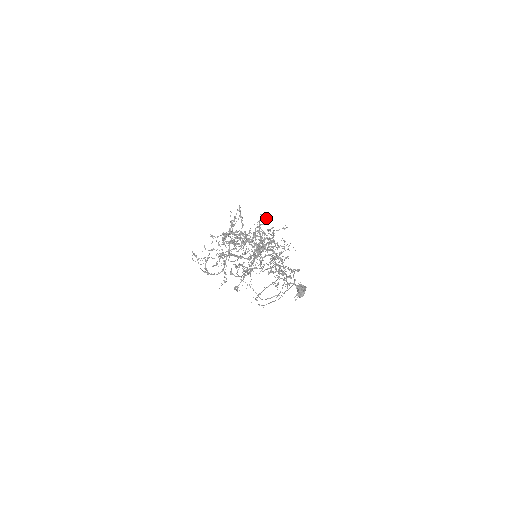
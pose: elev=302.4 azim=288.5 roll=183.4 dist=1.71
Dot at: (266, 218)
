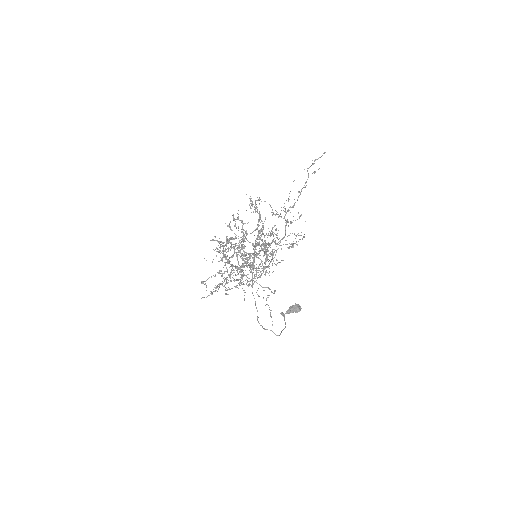
Dot at: (225, 271)
